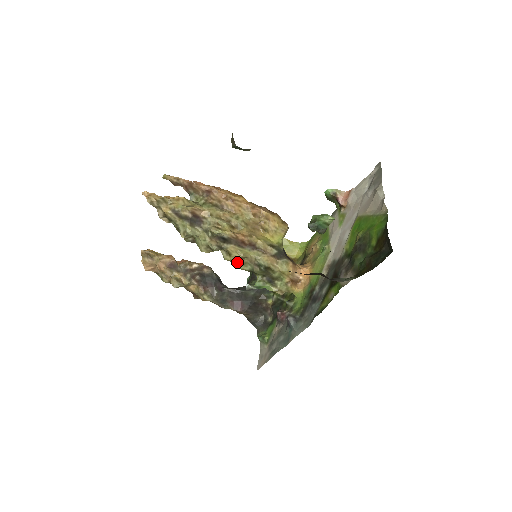
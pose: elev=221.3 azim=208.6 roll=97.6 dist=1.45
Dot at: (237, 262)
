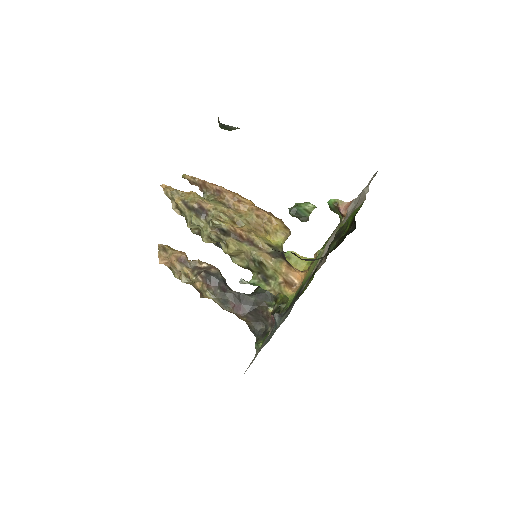
Dot at: (235, 257)
